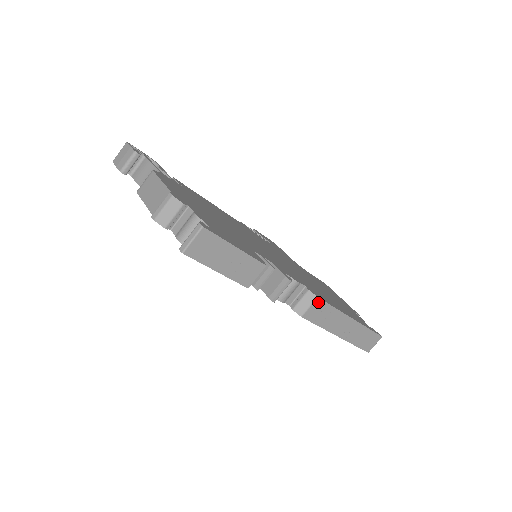
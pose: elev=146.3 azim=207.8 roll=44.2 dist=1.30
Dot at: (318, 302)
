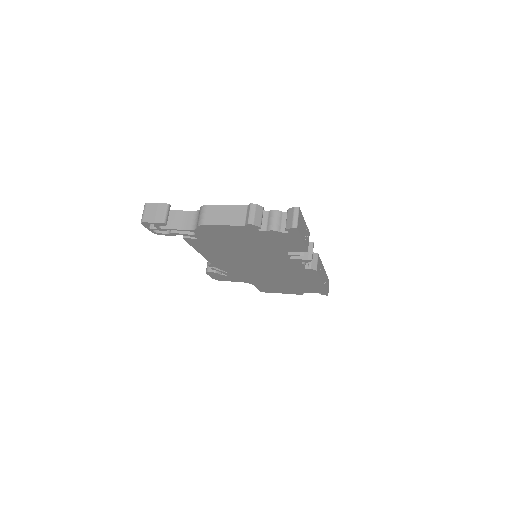
Dot at: (318, 258)
